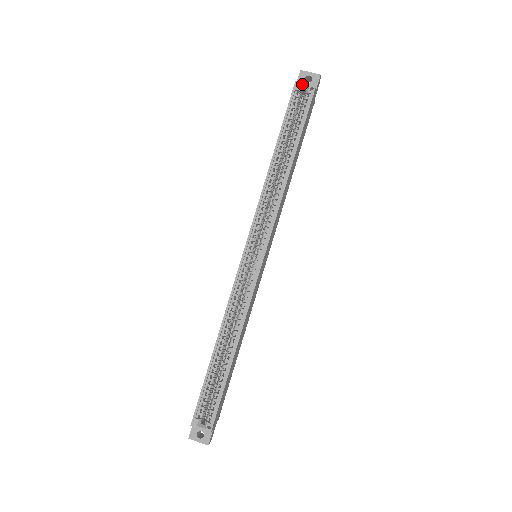
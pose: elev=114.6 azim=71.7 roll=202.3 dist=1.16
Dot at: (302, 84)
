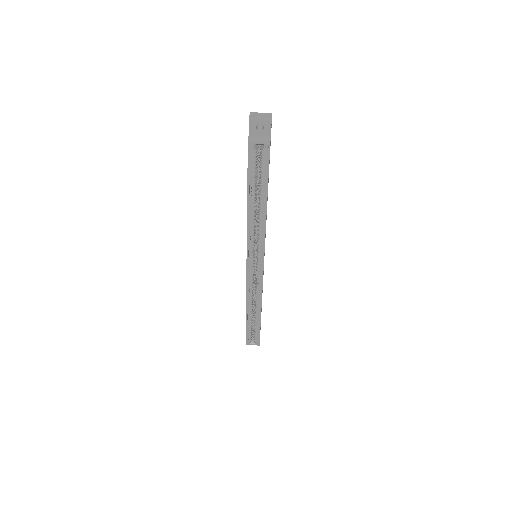
Dot at: (256, 144)
